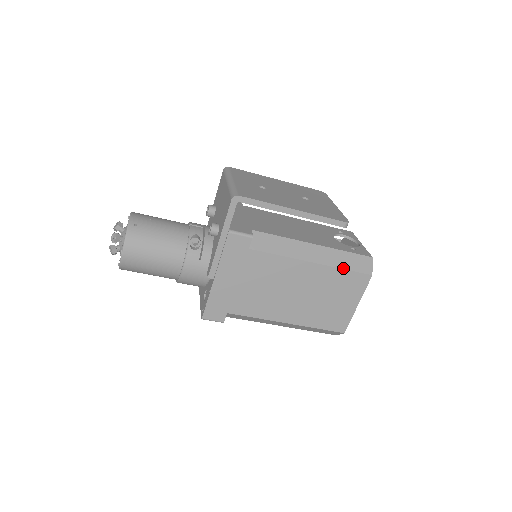
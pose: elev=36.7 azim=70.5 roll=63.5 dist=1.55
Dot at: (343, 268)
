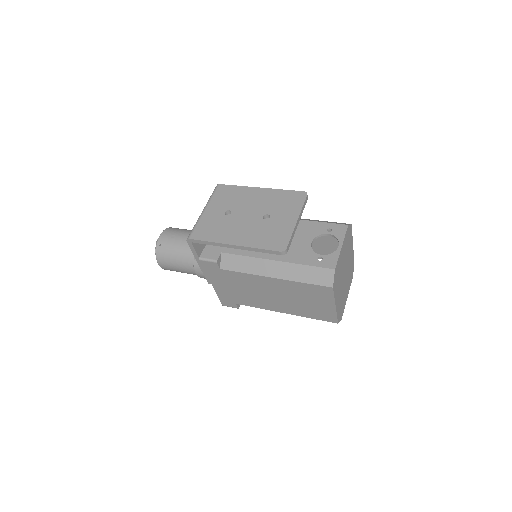
Dot at: (302, 282)
